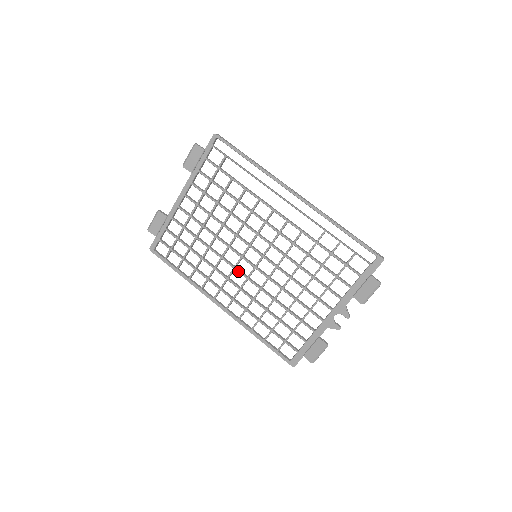
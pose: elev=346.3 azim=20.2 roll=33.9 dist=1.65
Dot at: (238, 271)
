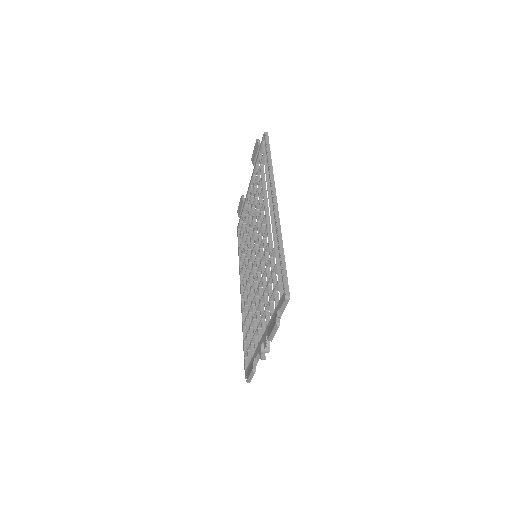
Dot at: (249, 266)
